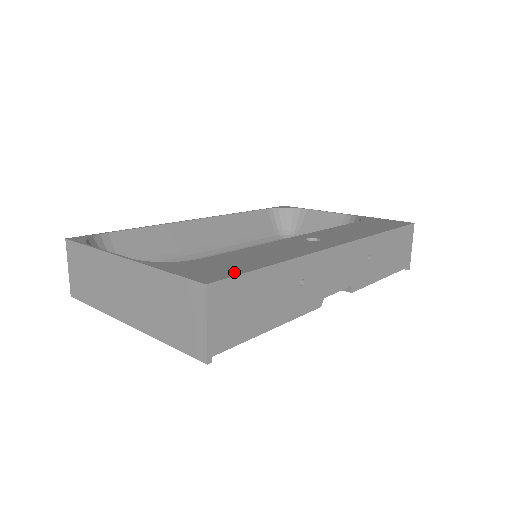
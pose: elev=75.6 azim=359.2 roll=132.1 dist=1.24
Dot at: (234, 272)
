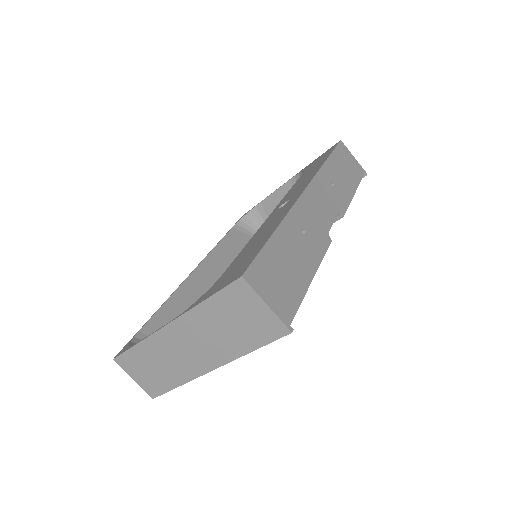
Dot at: (252, 257)
